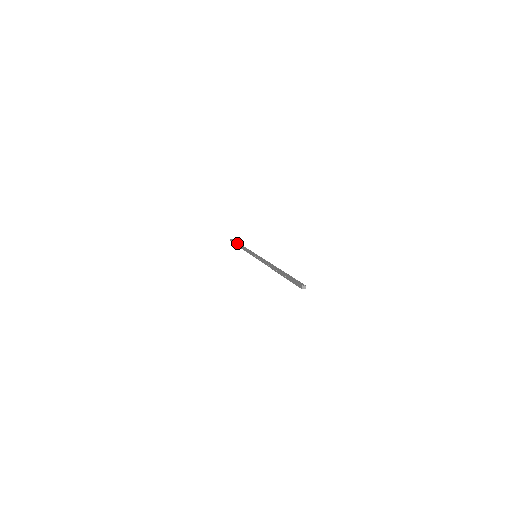
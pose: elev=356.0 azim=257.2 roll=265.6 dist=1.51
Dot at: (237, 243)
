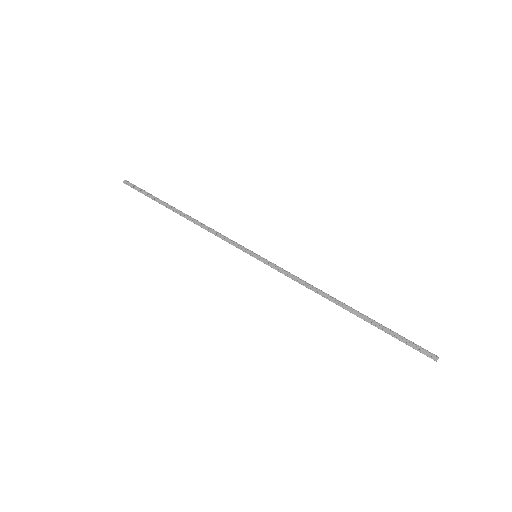
Dot at: (166, 203)
